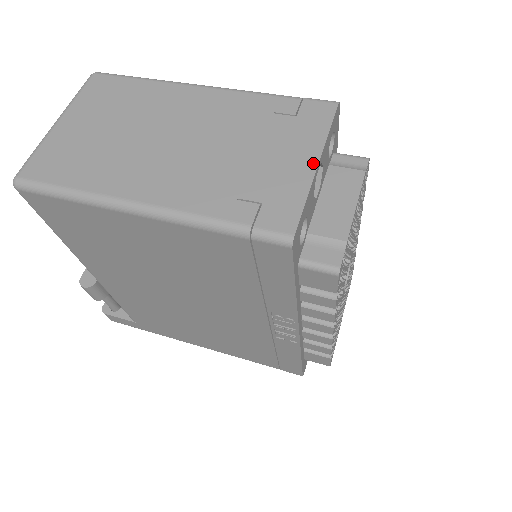
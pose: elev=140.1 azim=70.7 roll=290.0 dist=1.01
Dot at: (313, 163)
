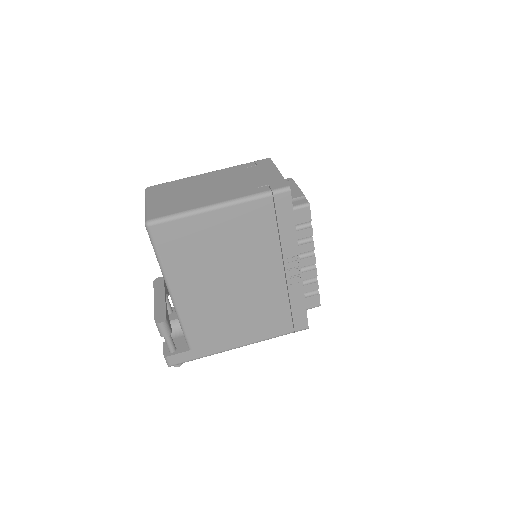
Dot at: (277, 171)
